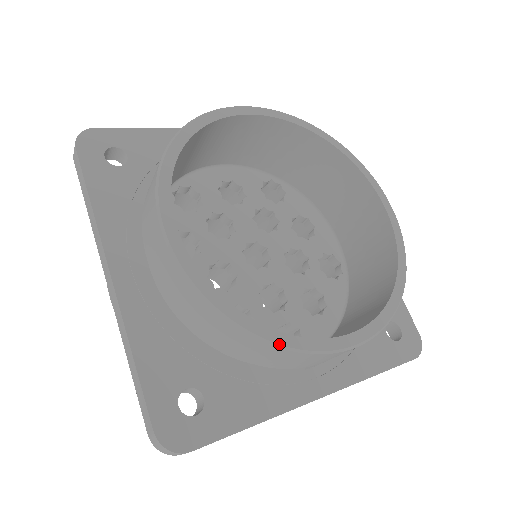
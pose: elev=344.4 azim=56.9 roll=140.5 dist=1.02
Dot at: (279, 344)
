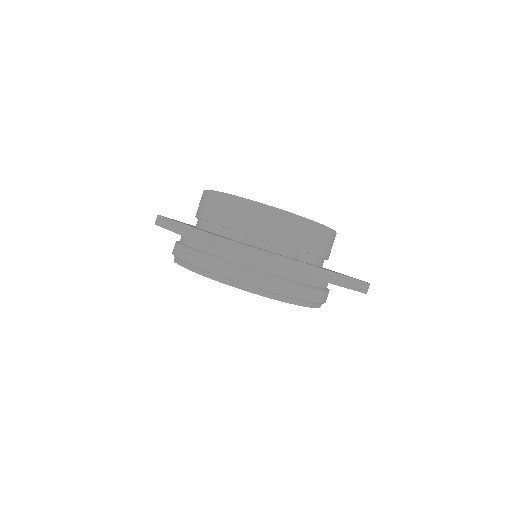
Dot at: (273, 207)
